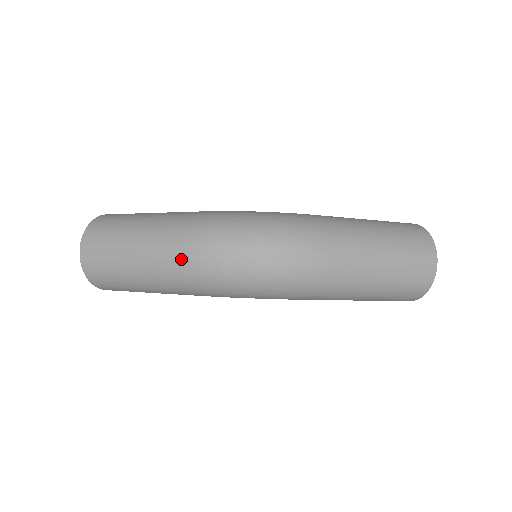
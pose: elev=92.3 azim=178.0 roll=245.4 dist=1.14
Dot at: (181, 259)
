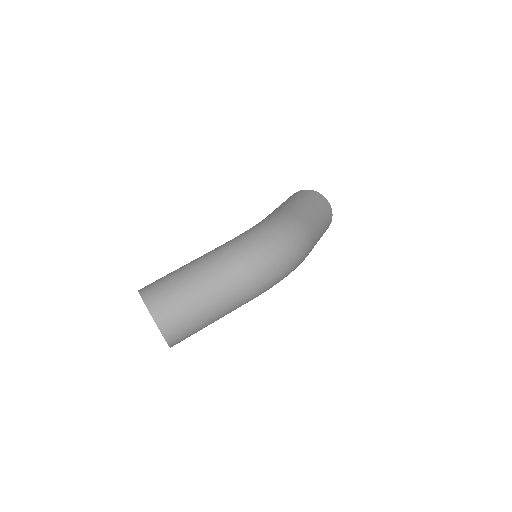
Dot at: (249, 280)
